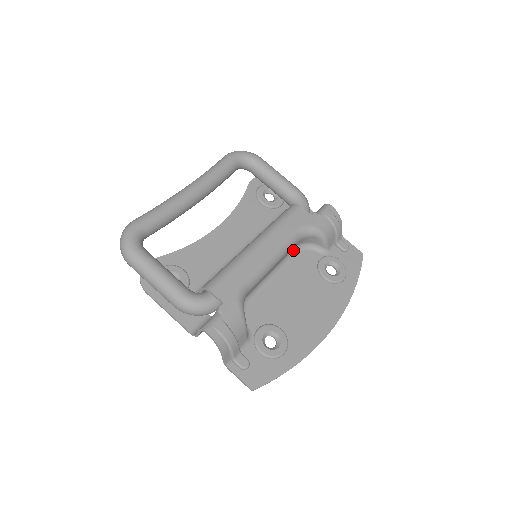
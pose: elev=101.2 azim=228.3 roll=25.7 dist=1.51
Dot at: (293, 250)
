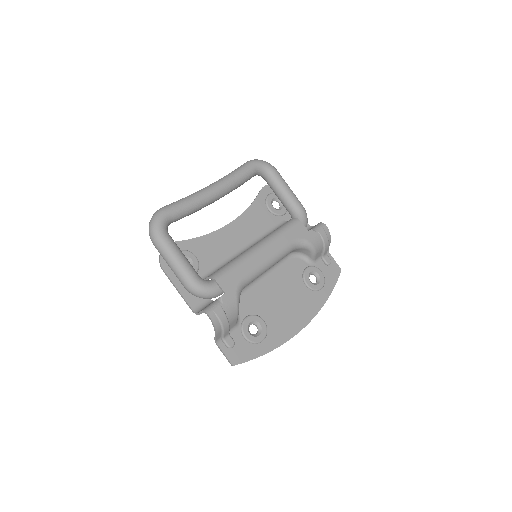
Dot at: (286, 256)
